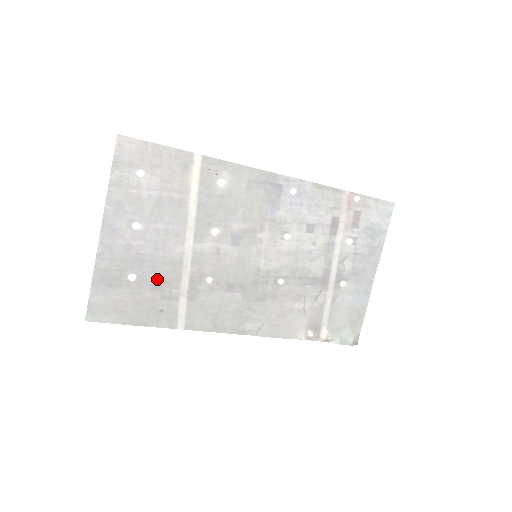
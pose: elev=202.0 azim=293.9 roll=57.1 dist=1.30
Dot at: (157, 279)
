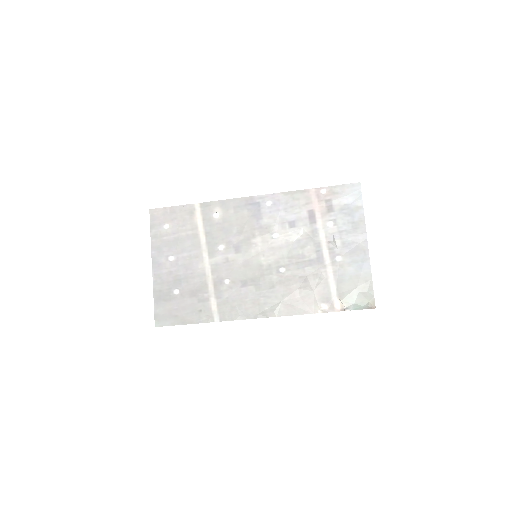
Dot at: (192, 289)
